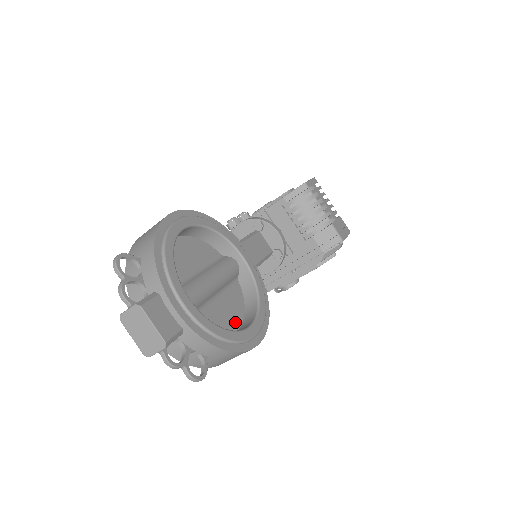
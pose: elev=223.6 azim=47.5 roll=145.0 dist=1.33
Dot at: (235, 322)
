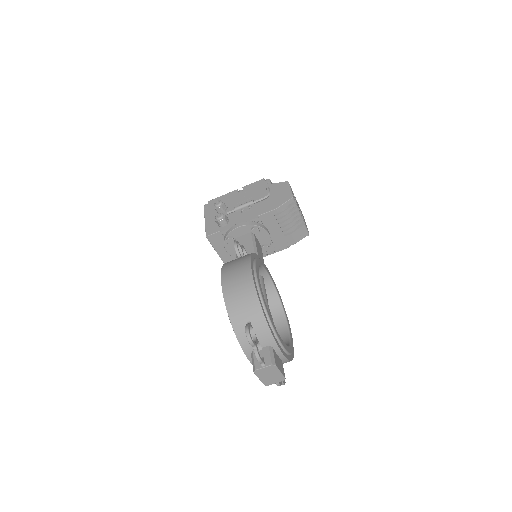
Dot at: occluded
